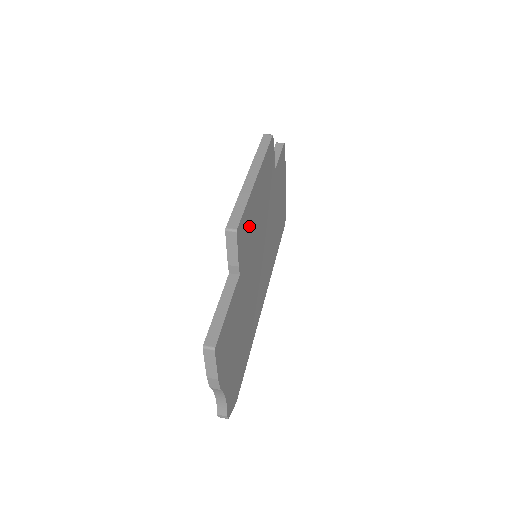
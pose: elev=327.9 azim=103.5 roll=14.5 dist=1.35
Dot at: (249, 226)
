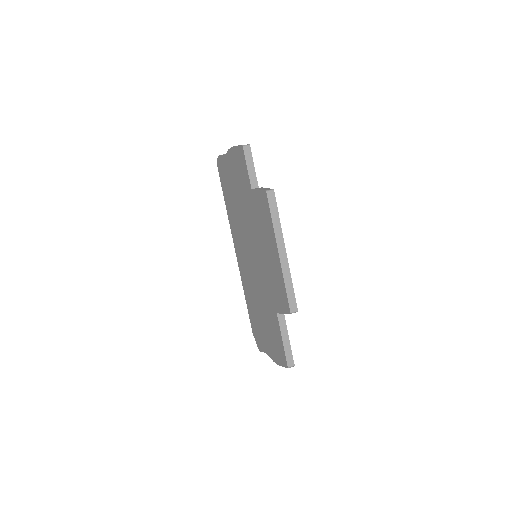
Dot at: occluded
